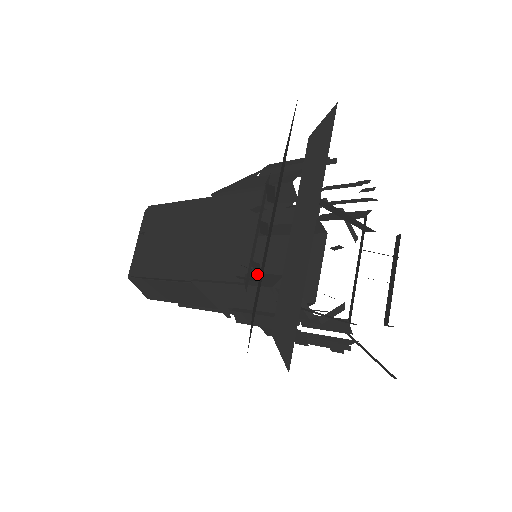
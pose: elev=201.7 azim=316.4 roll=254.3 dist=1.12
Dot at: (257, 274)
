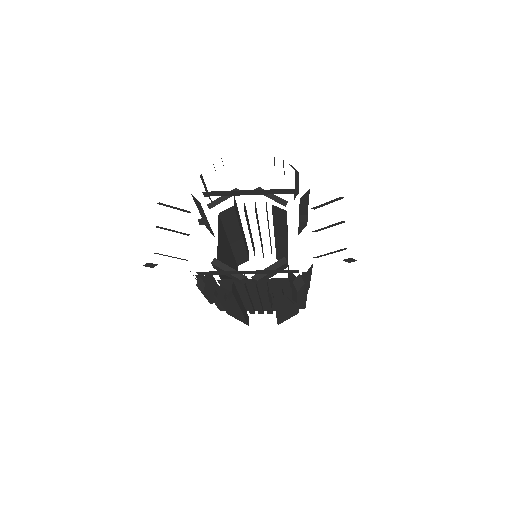
Dot at: occluded
